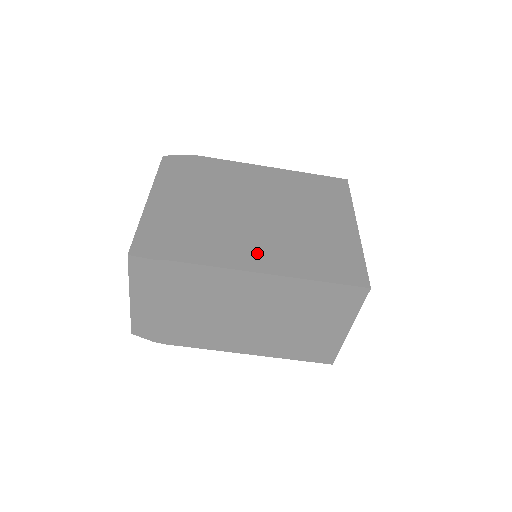
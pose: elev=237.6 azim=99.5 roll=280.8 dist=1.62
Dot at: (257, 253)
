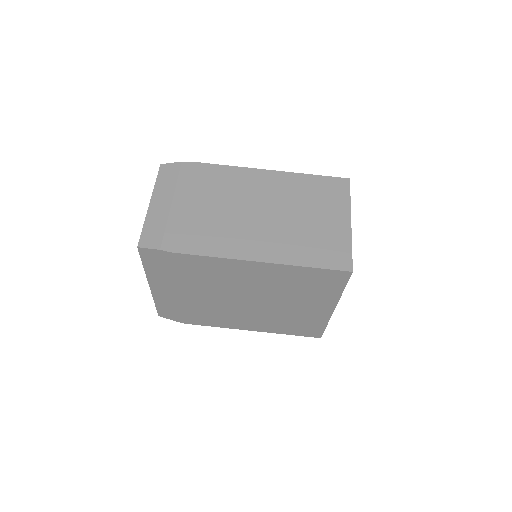
Dot at: occluded
